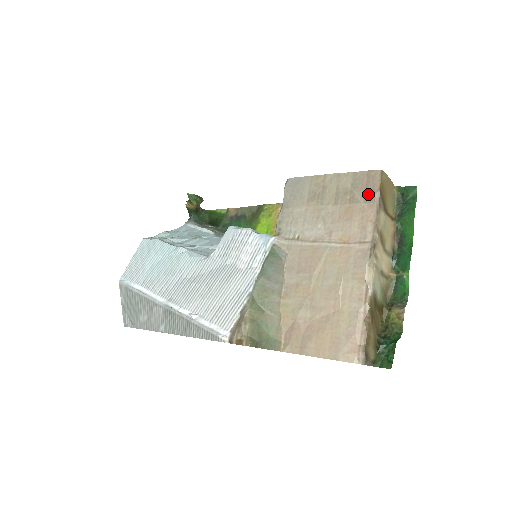
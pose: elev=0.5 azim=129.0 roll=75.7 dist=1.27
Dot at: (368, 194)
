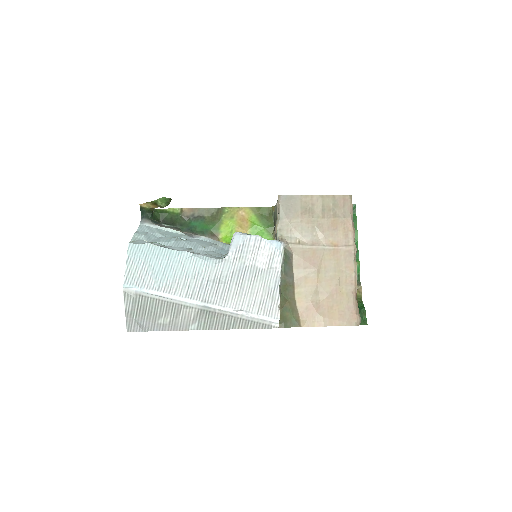
Dot at: (346, 212)
